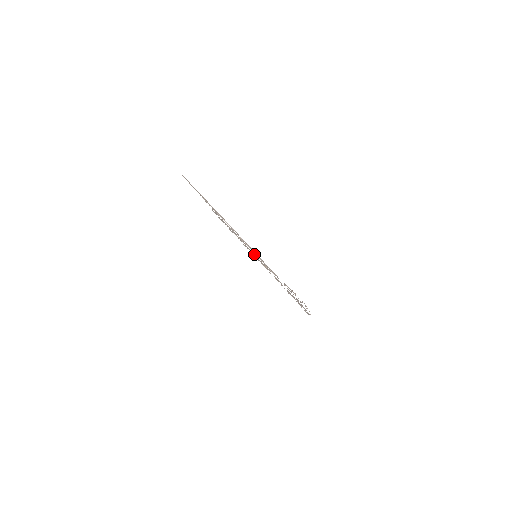
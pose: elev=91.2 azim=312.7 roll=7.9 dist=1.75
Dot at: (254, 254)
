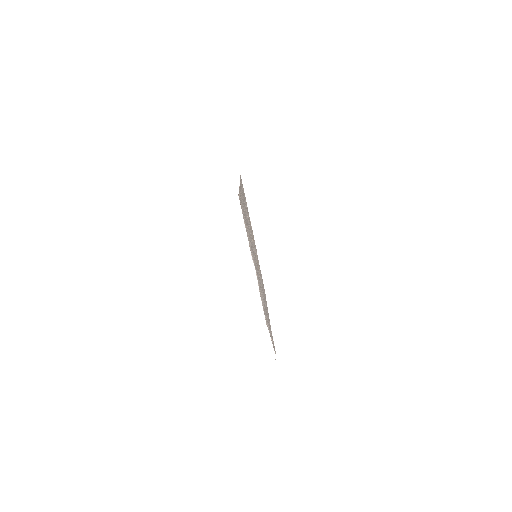
Dot at: occluded
